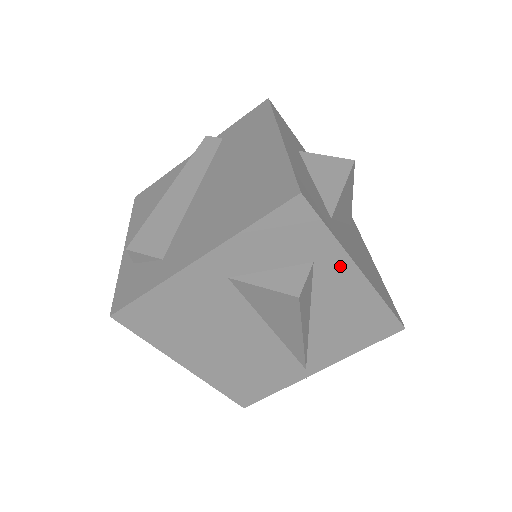
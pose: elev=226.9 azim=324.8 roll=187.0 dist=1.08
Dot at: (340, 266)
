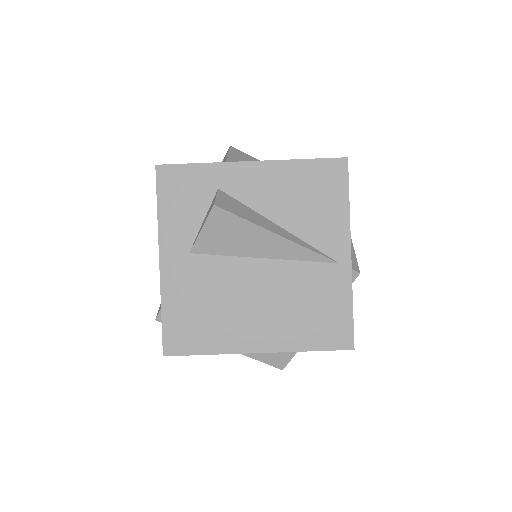
Dot at: (236, 173)
